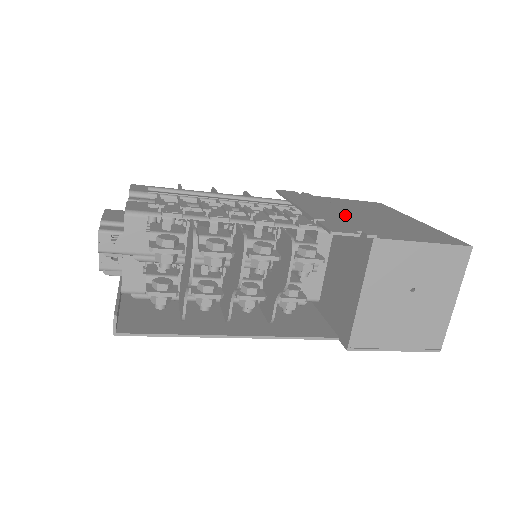
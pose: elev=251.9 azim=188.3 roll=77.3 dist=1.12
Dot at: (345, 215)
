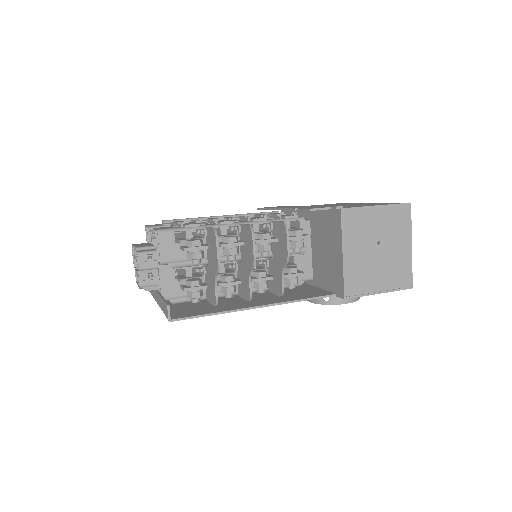
Dot at: occluded
